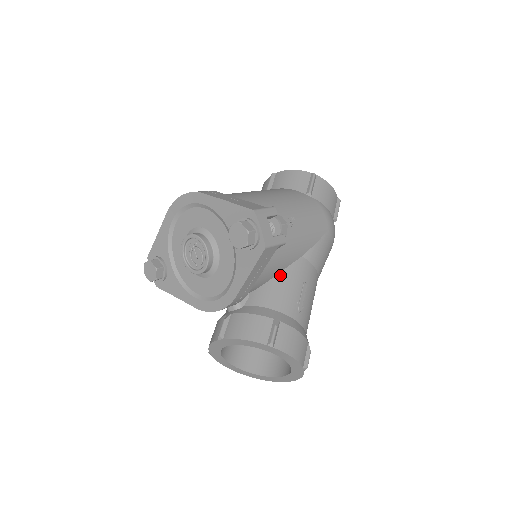
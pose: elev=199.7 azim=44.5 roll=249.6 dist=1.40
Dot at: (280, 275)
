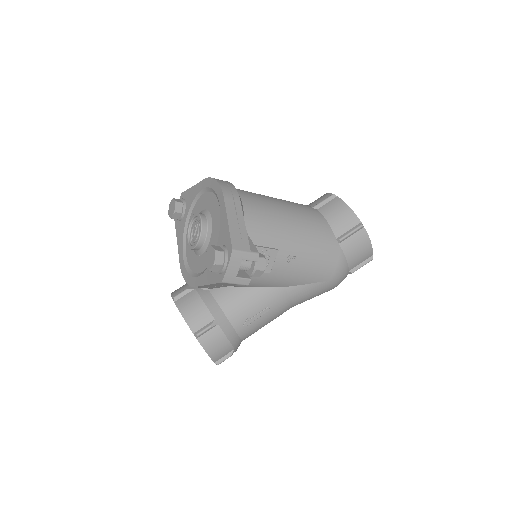
Dot at: (252, 289)
